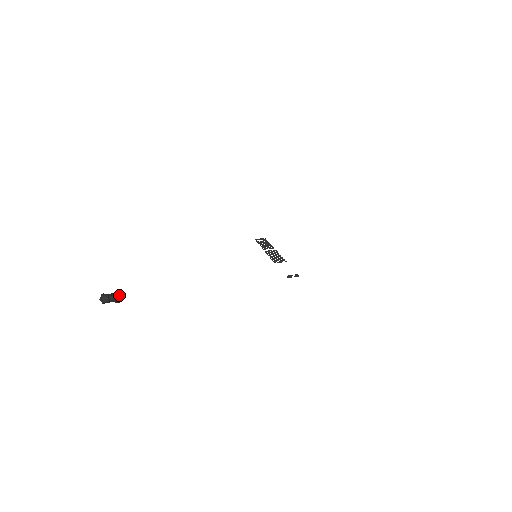
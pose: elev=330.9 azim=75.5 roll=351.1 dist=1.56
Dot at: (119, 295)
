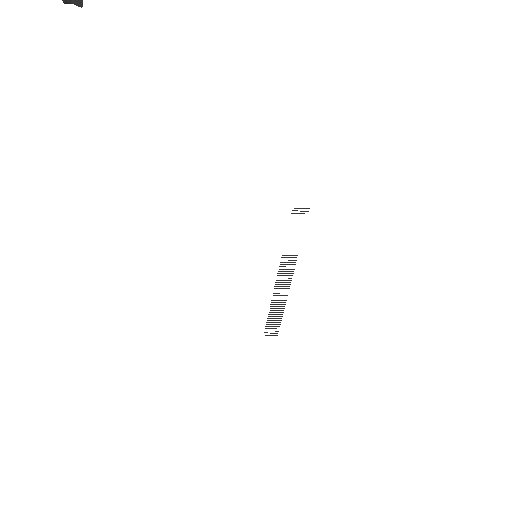
Dot at: occluded
